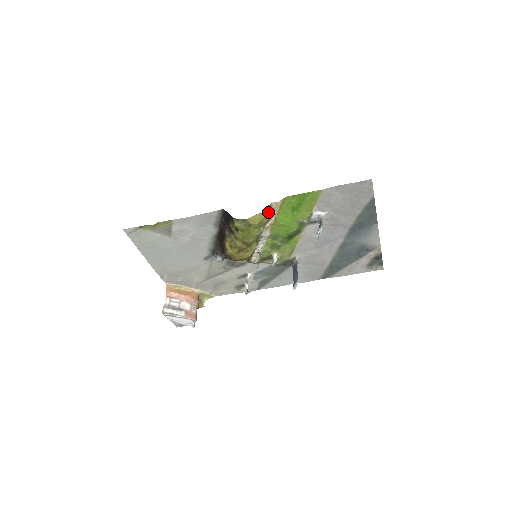
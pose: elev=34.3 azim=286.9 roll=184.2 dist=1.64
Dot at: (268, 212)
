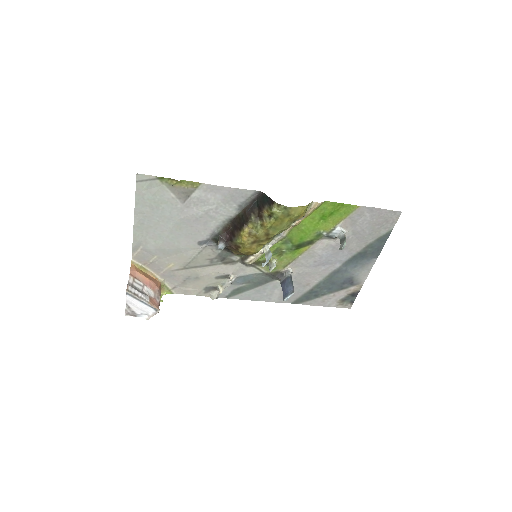
Dot at: (306, 209)
